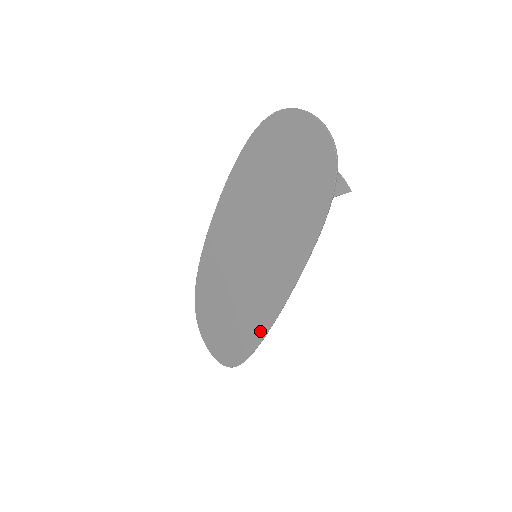
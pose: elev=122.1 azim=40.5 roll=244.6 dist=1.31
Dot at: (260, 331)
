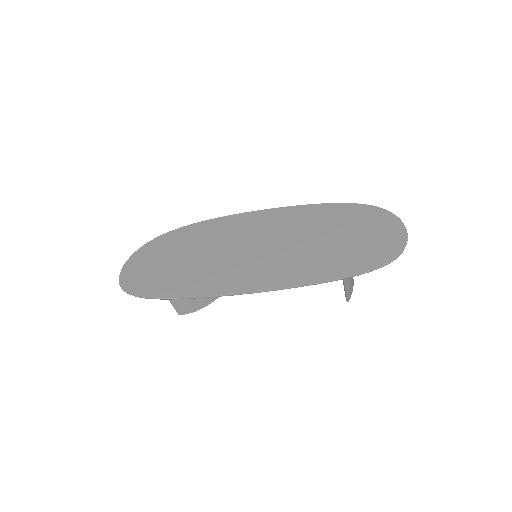
Dot at: (194, 291)
